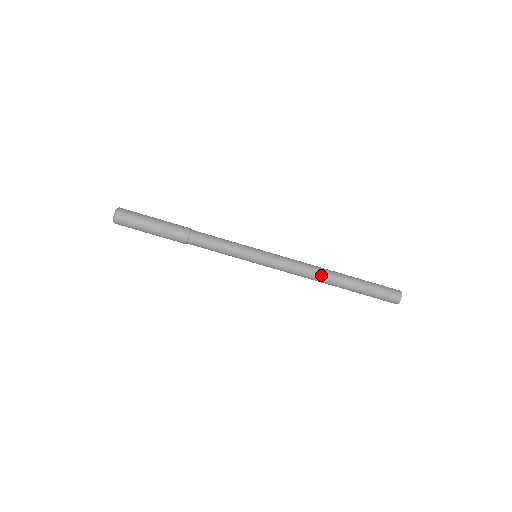
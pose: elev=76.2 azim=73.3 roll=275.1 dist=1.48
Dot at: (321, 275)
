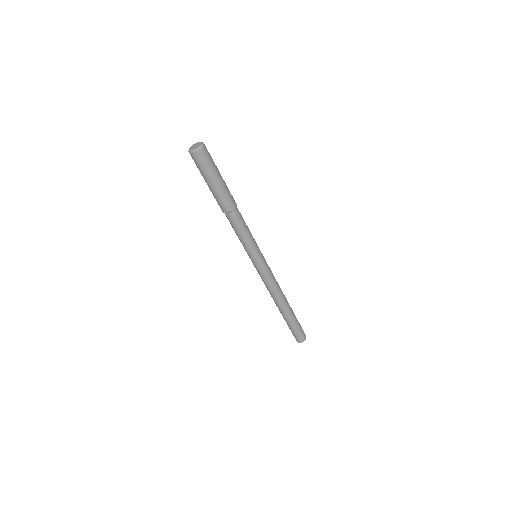
Dot at: (275, 300)
